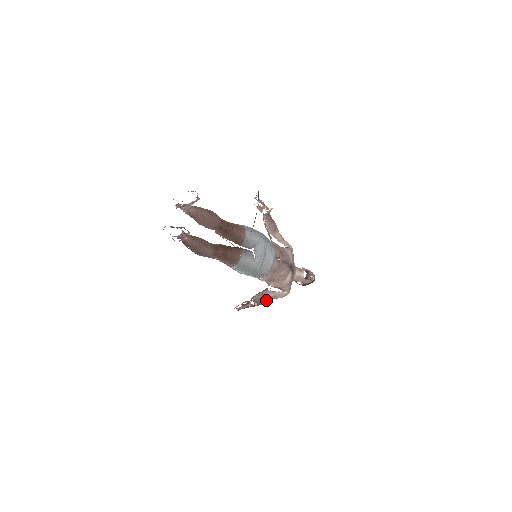
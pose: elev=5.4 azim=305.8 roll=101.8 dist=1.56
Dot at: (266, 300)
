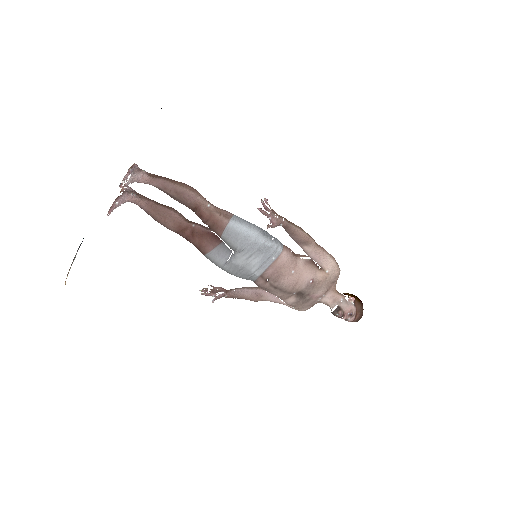
Dot at: (258, 300)
